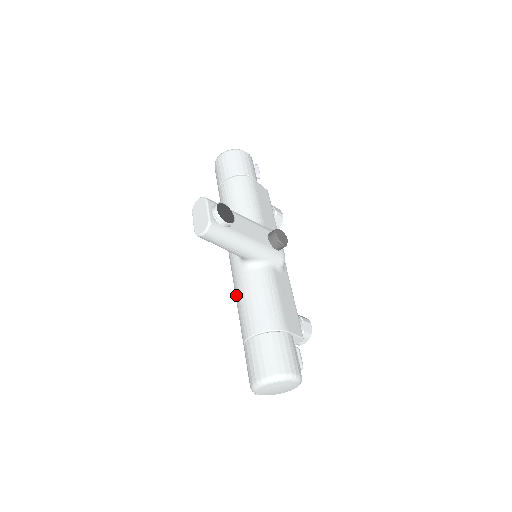
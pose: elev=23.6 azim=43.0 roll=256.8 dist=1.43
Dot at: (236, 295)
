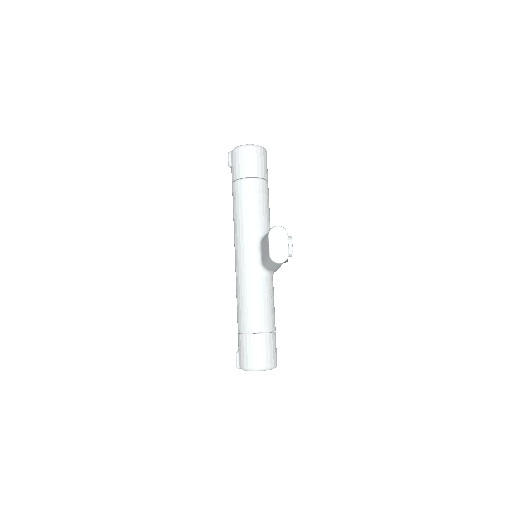
Dot at: (246, 291)
